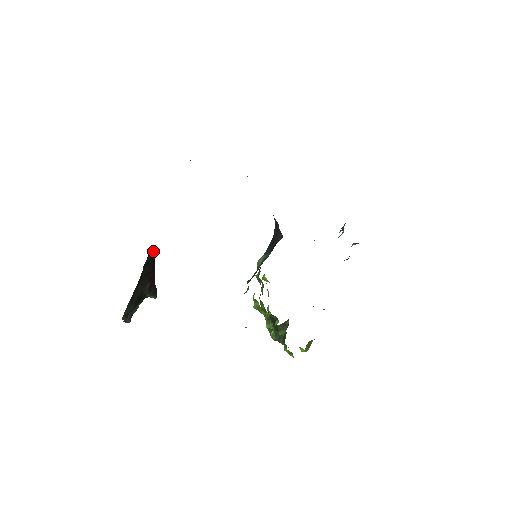
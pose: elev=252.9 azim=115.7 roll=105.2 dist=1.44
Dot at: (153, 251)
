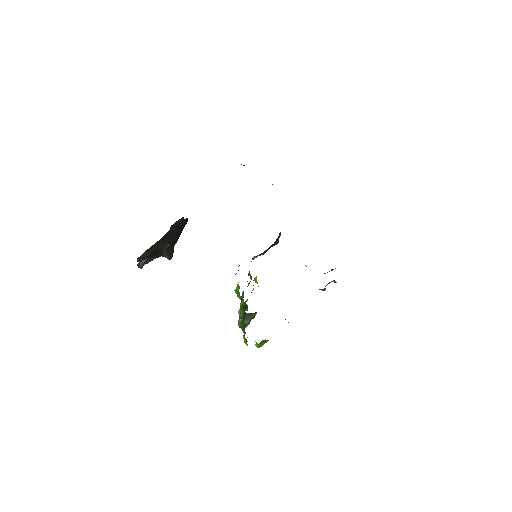
Dot at: (184, 220)
